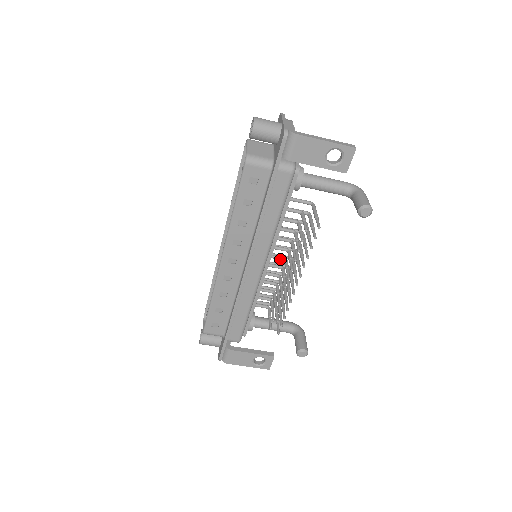
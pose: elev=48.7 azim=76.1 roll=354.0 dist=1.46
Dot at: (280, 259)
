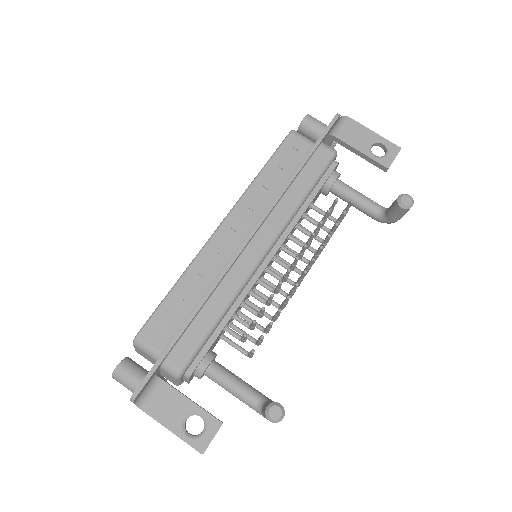
Dot at: (285, 265)
